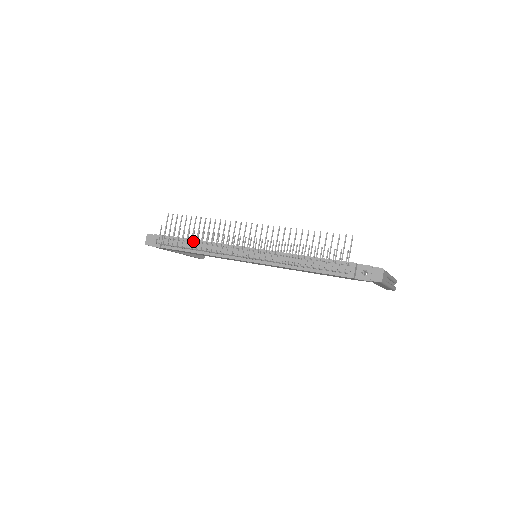
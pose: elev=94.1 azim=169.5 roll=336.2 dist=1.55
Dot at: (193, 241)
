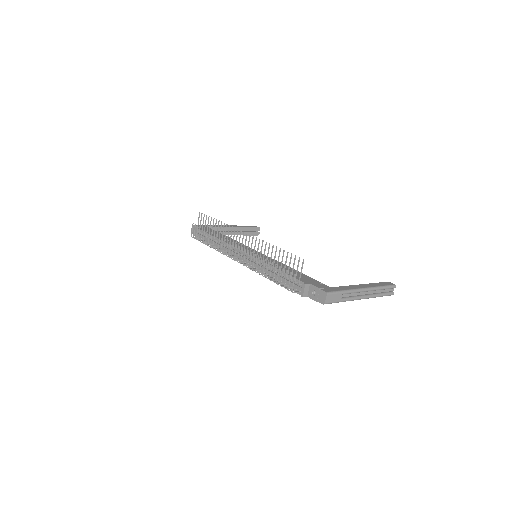
Dot at: occluded
